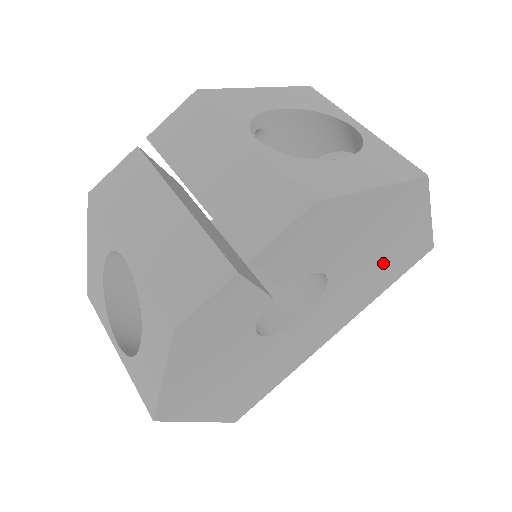
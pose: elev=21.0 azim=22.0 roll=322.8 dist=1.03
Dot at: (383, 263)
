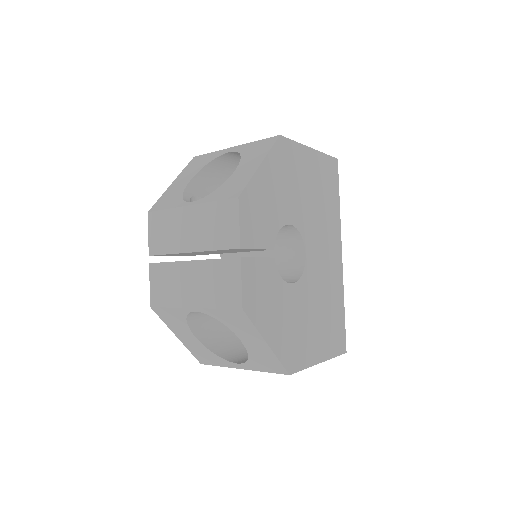
Dot at: (316, 192)
